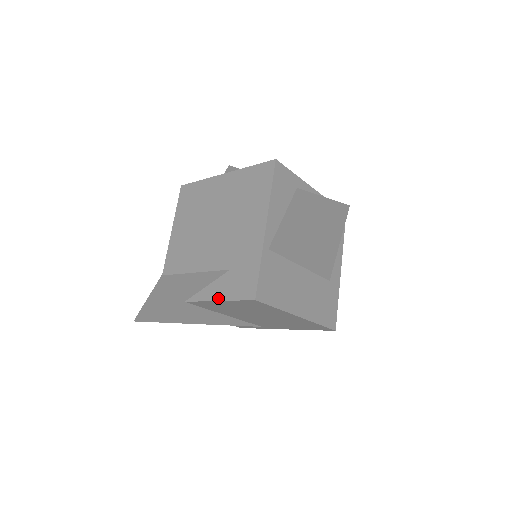
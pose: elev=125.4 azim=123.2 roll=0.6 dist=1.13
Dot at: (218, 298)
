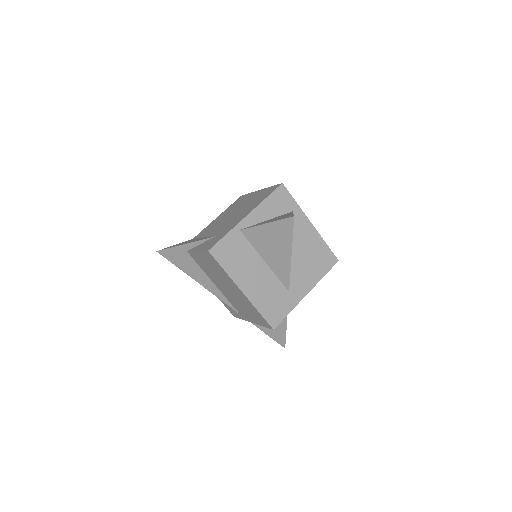
Dot at: (198, 249)
